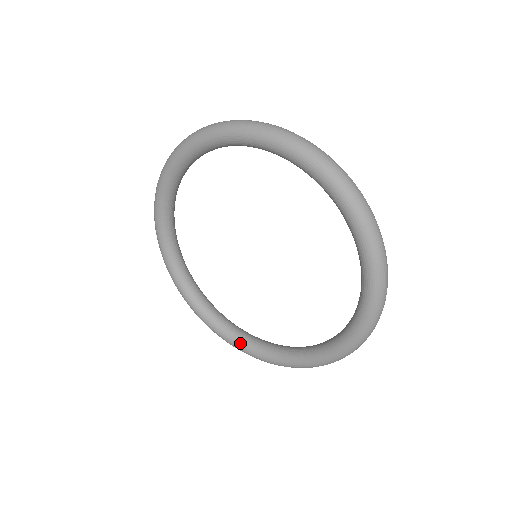
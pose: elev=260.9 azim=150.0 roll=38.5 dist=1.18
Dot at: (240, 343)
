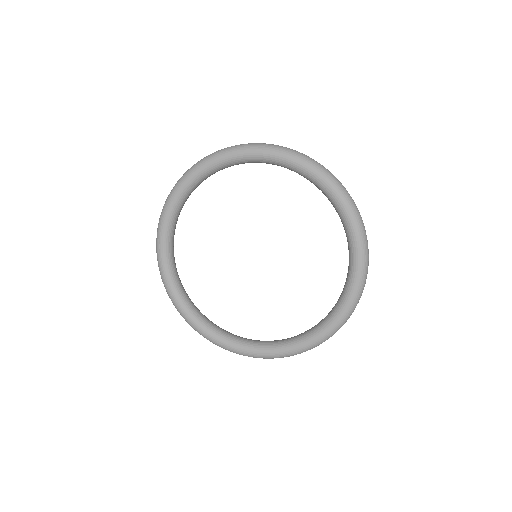
Dot at: (273, 348)
